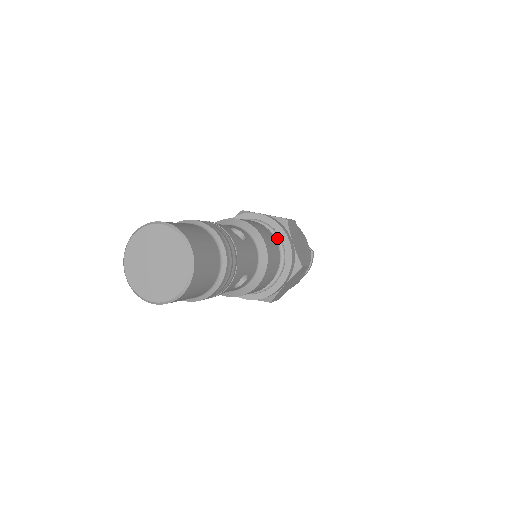
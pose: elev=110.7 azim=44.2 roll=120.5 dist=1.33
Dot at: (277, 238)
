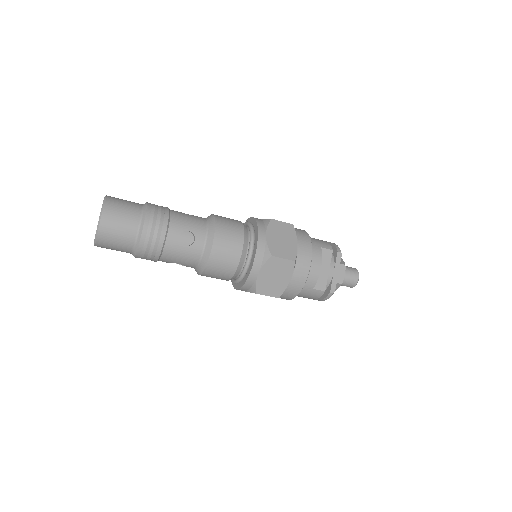
Dot at: (246, 261)
